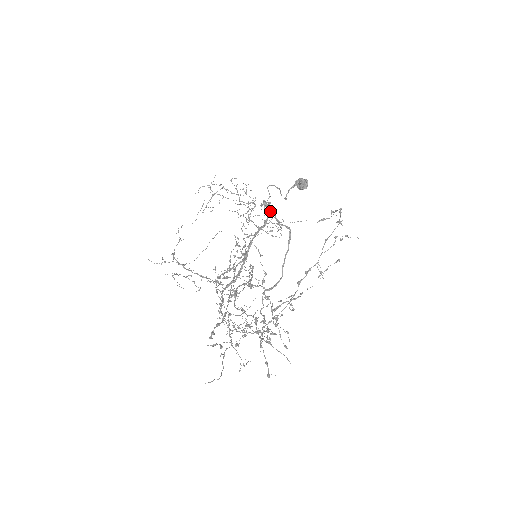
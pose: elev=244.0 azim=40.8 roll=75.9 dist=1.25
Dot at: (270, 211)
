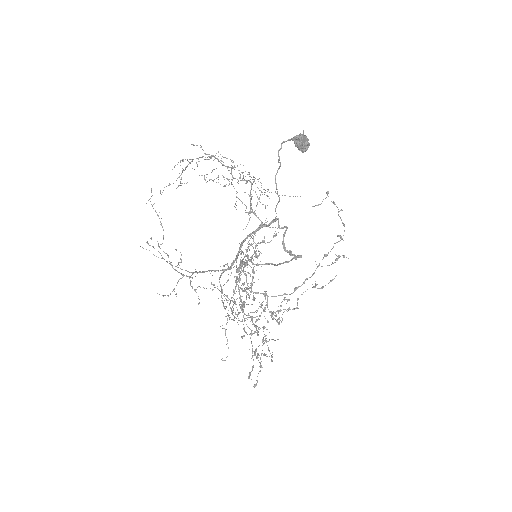
Dot at: occluded
